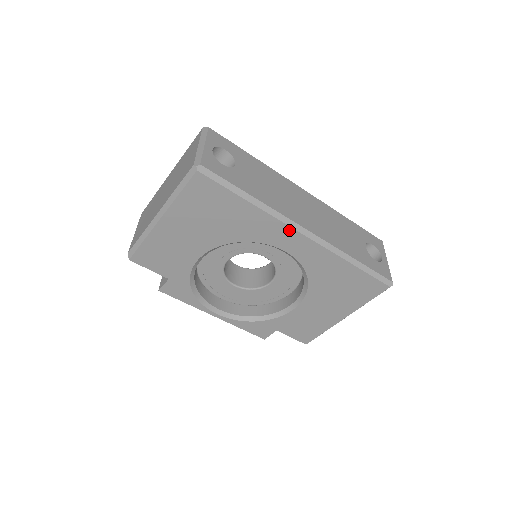
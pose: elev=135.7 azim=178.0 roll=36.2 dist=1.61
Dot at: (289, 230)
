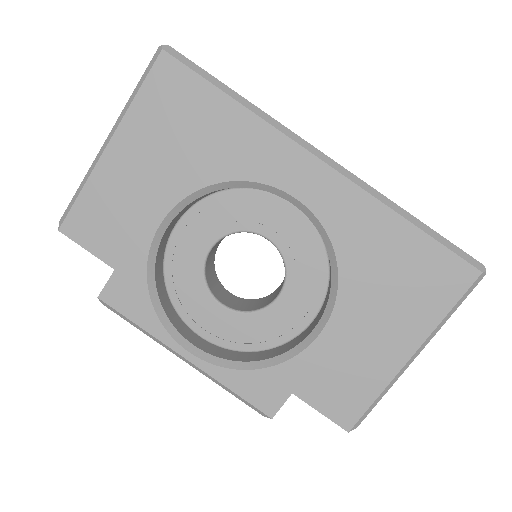
Dot at: (298, 152)
